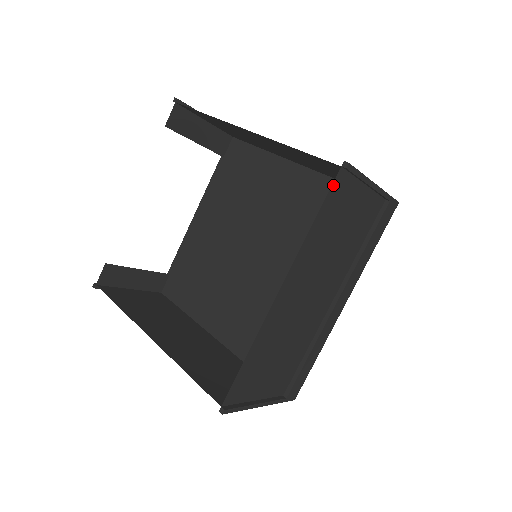
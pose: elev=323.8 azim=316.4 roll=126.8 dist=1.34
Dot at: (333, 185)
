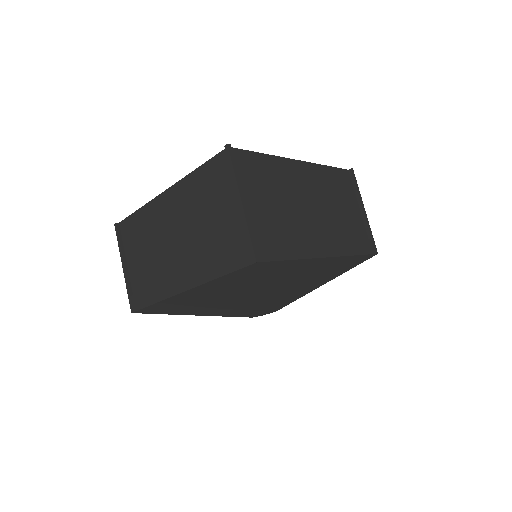
Dot at: (342, 170)
